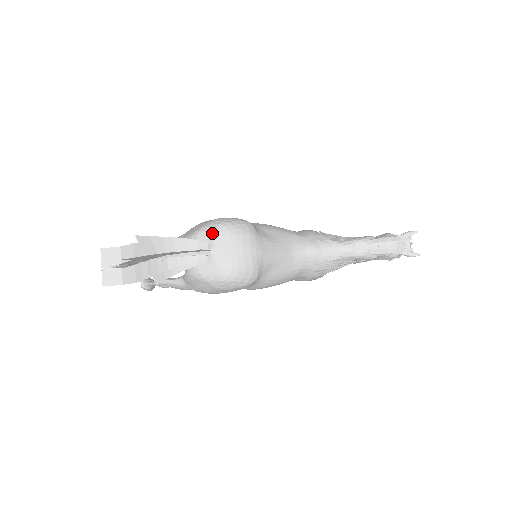
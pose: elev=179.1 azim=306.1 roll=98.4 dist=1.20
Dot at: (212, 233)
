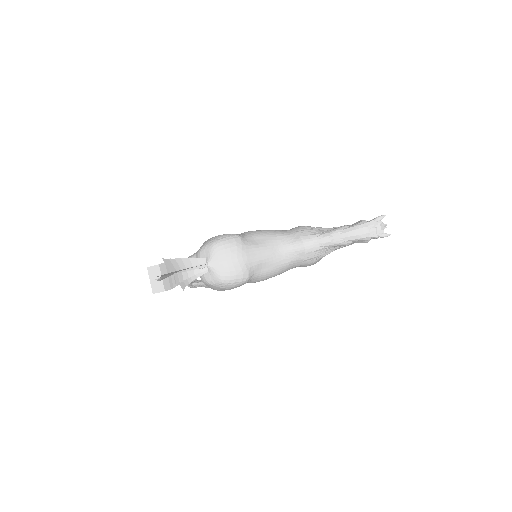
Dot at: (208, 250)
